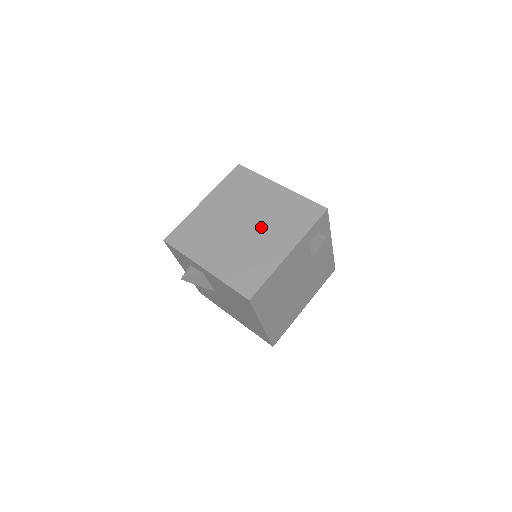
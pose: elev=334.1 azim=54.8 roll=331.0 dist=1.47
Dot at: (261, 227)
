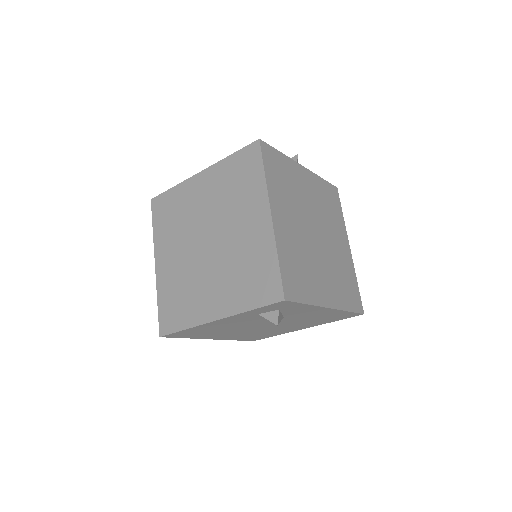
Dot at: (217, 261)
